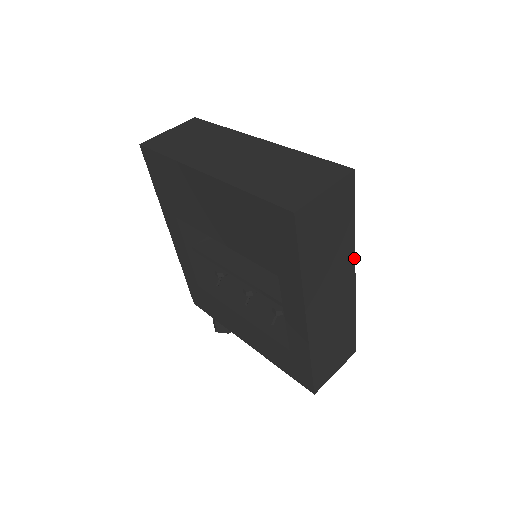
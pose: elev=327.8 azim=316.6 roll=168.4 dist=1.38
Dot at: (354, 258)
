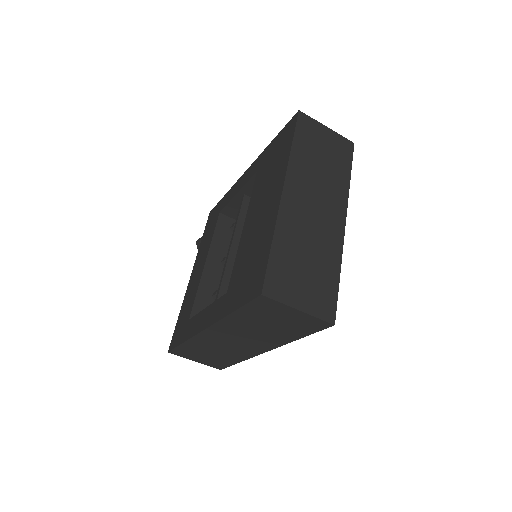
Dot at: (277, 347)
